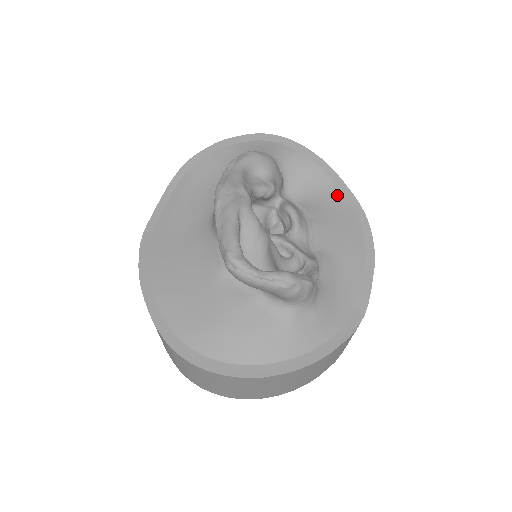
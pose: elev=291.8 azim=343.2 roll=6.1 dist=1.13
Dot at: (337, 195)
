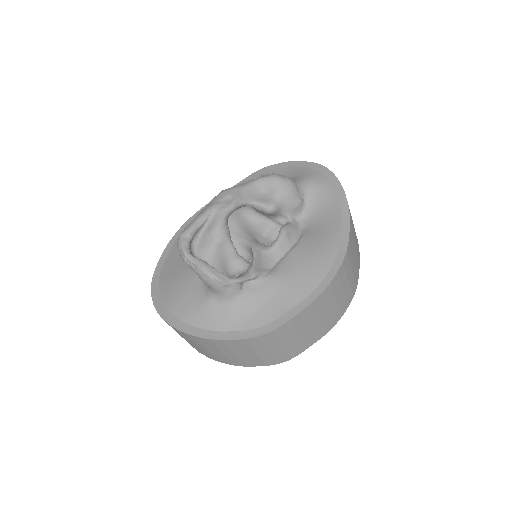
Dot at: (335, 236)
